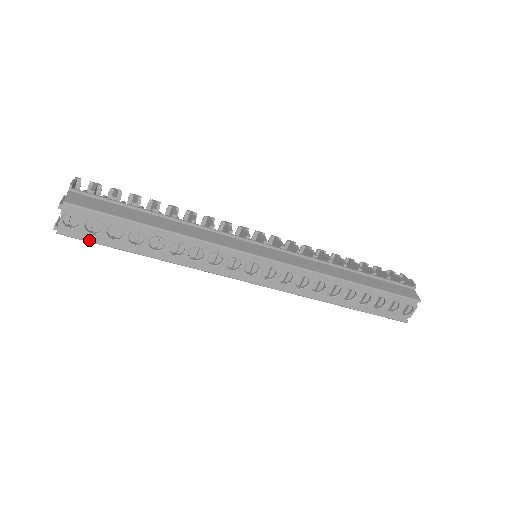
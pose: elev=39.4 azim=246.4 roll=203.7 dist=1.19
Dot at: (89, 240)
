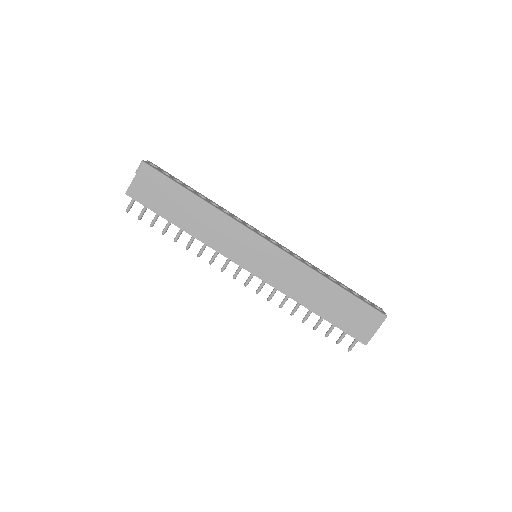
Dot at: (162, 173)
